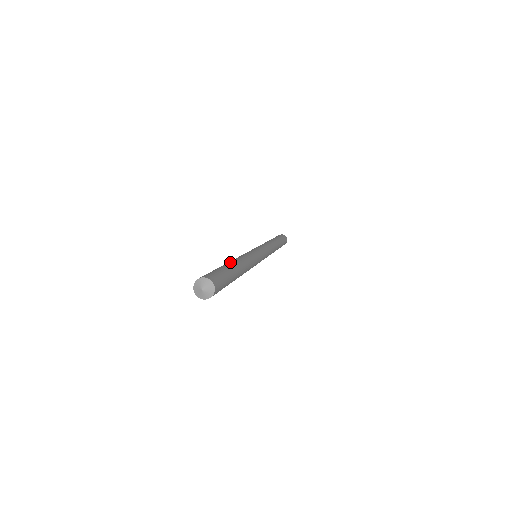
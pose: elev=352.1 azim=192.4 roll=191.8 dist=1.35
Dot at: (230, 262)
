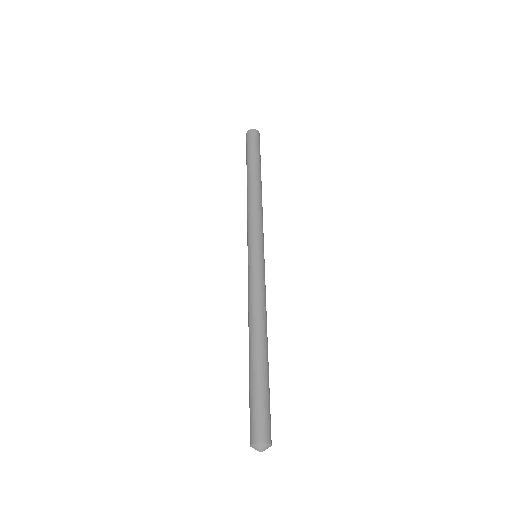
Dot at: (267, 353)
